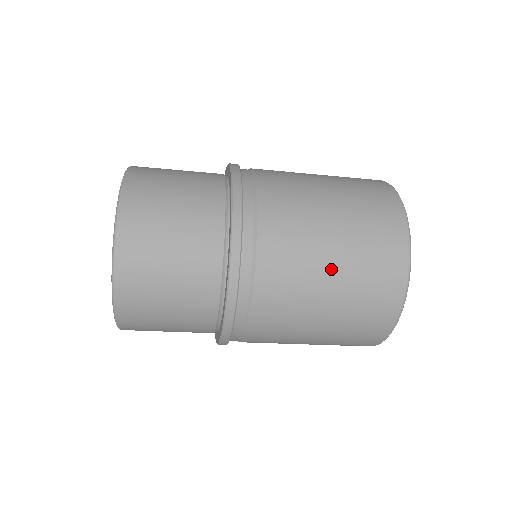
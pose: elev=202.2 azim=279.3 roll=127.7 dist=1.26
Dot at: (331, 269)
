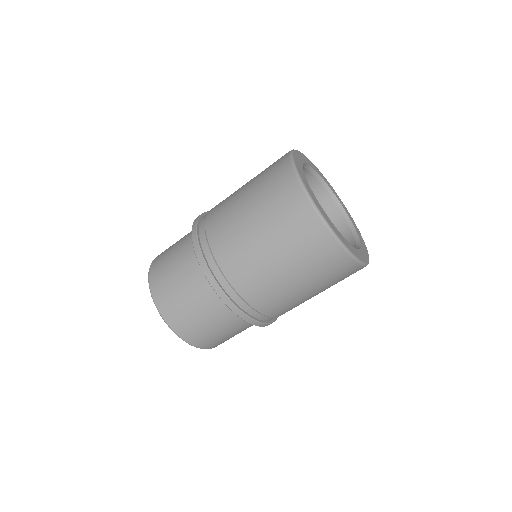
Dot at: occluded
